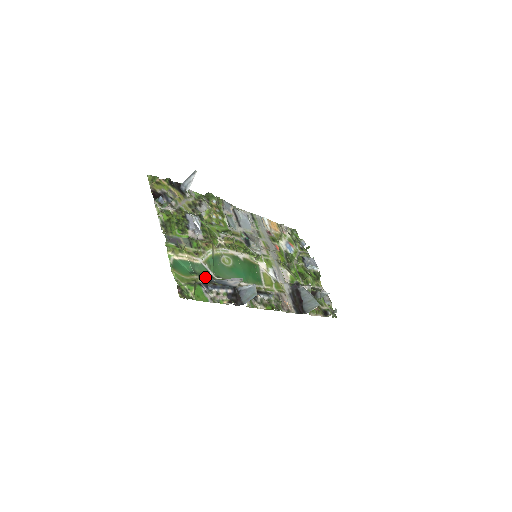
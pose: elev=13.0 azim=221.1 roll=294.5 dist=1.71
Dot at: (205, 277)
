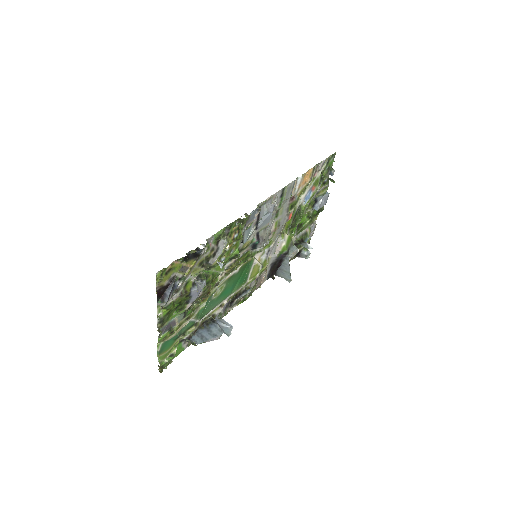
Dot at: (189, 330)
